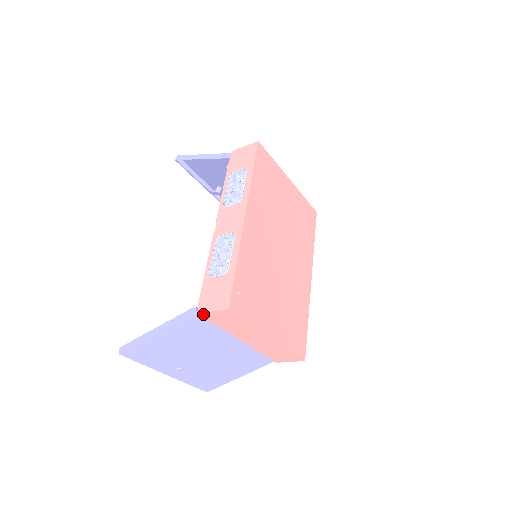
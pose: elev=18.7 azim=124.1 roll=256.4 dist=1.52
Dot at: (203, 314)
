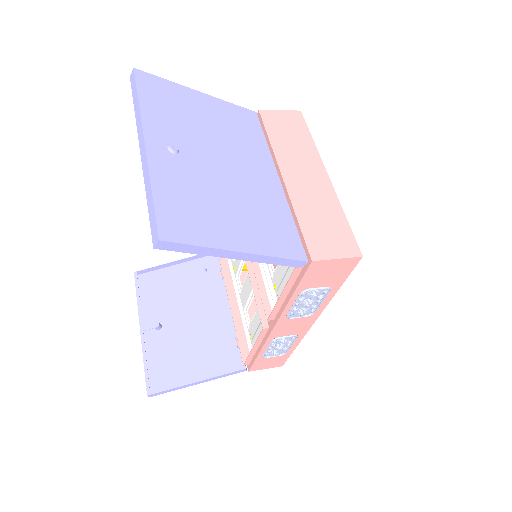
Dot at: occluded
